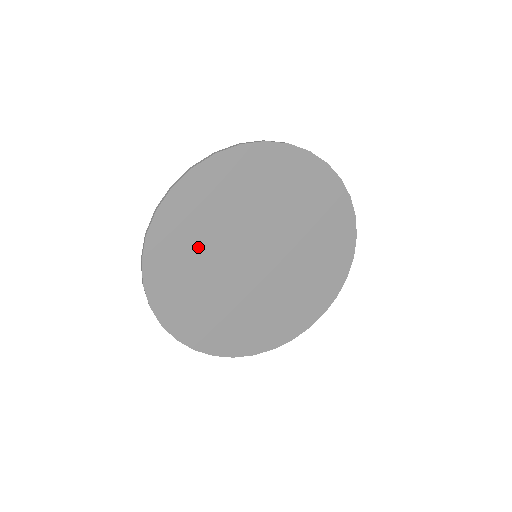
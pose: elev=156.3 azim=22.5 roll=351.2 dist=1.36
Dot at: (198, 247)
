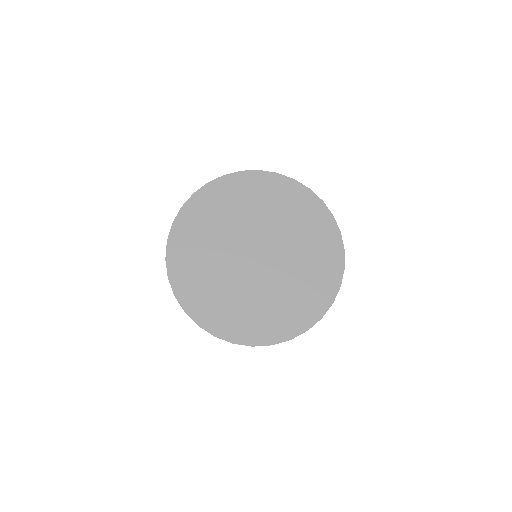
Dot at: (247, 206)
